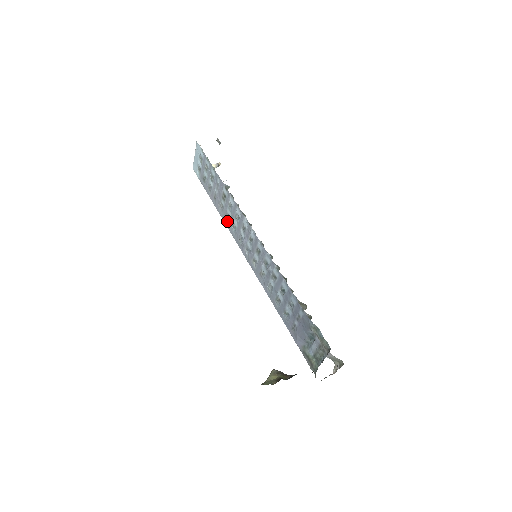
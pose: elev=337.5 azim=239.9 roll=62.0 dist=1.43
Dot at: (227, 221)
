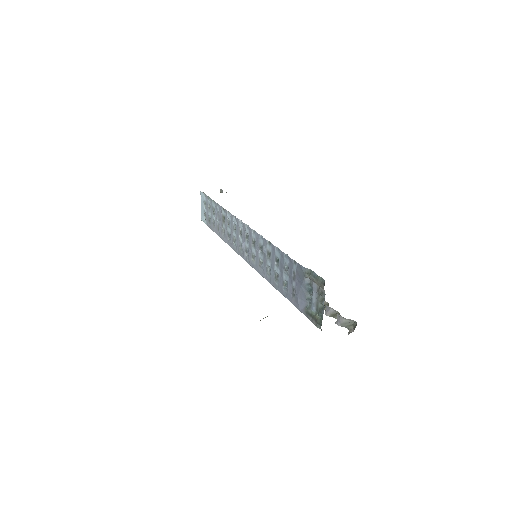
Dot at: (229, 241)
